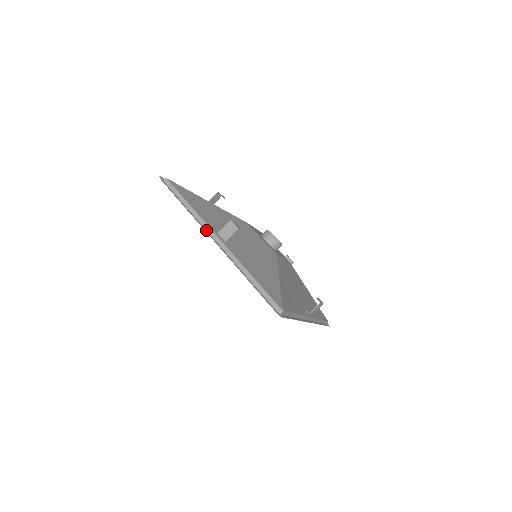
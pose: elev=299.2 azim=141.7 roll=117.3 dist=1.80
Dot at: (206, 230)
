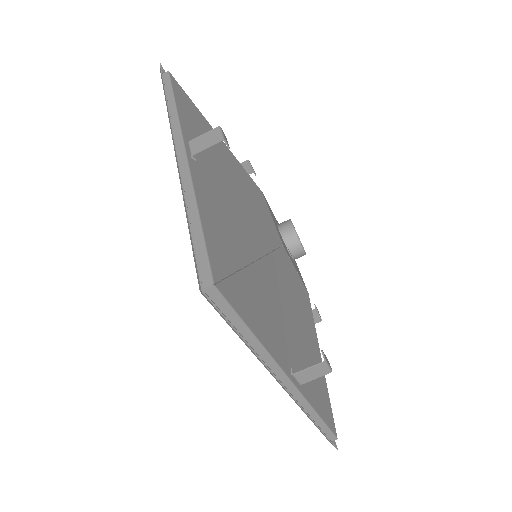
Dot at: (171, 128)
